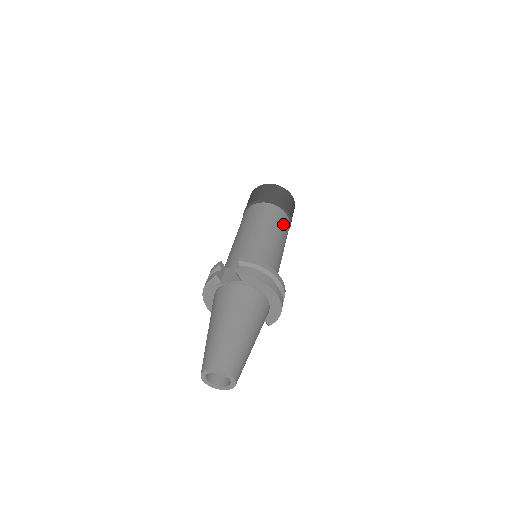
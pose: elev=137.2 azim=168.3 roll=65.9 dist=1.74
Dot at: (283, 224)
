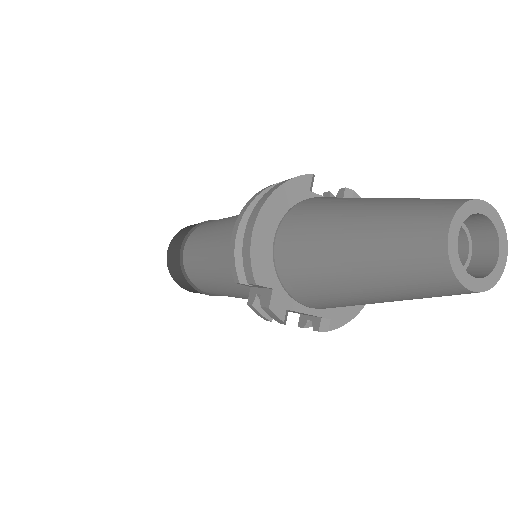
Dot at: occluded
